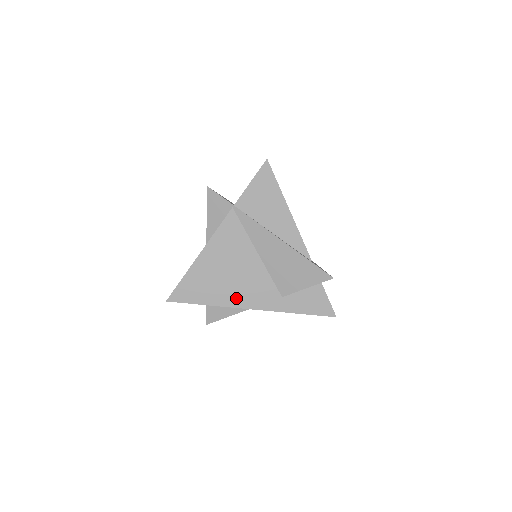
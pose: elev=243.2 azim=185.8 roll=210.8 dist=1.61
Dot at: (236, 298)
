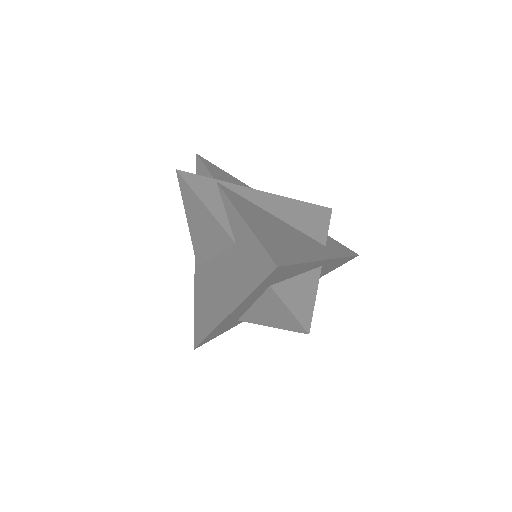
Dot at: (309, 252)
